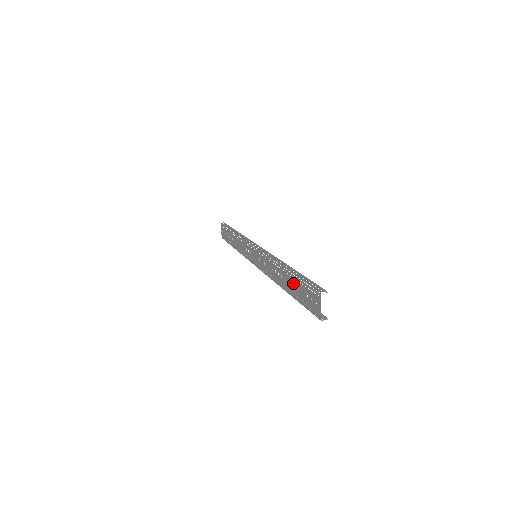
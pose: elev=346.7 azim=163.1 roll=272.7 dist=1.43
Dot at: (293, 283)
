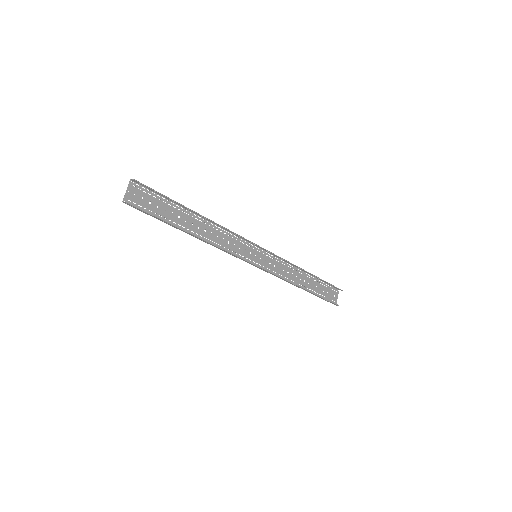
Dot at: (176, 213)
